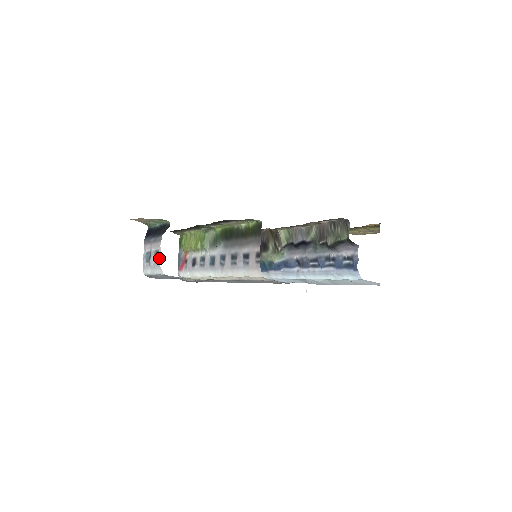
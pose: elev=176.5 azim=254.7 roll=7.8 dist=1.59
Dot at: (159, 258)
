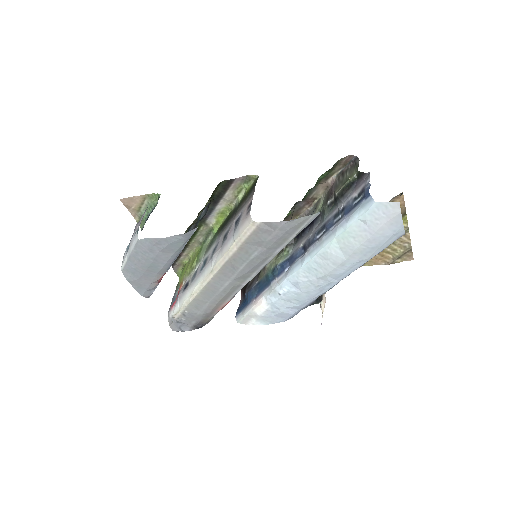
Dot at: occluded
